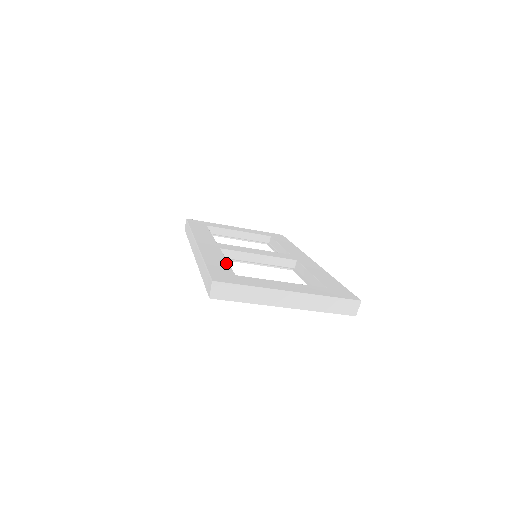
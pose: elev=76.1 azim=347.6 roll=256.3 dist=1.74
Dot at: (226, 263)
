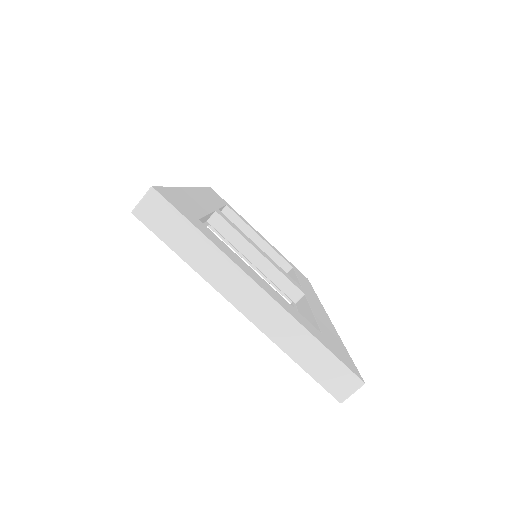
Dot at: (203, 212)
